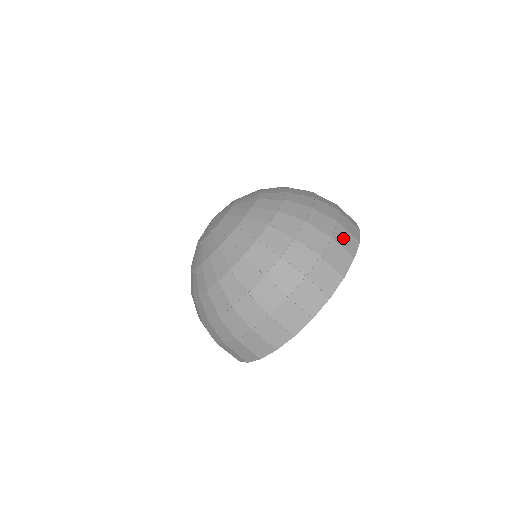
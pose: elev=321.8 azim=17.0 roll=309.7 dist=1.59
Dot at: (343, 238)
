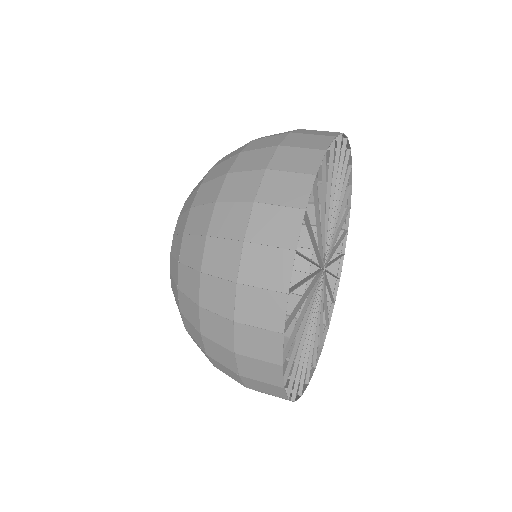
Dot at: (311, 132)
